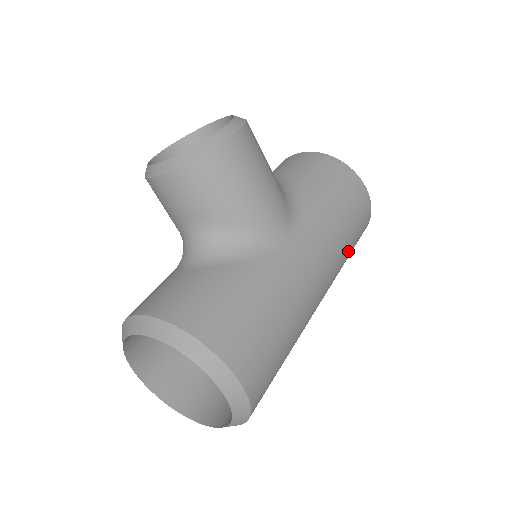
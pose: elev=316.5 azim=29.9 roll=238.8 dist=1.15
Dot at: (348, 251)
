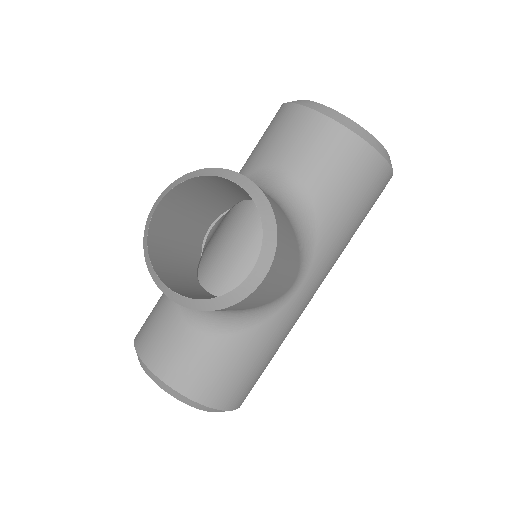
Dot at: occluded
